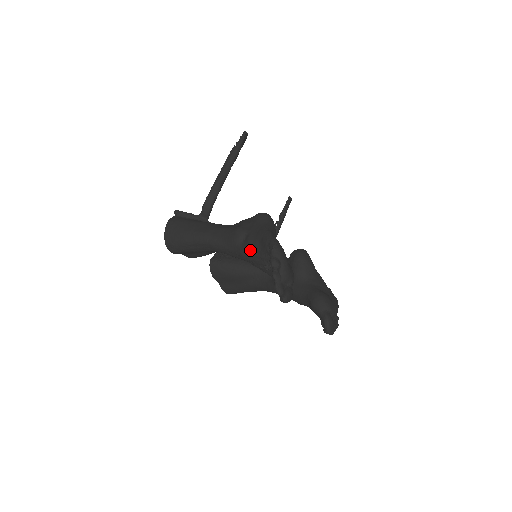
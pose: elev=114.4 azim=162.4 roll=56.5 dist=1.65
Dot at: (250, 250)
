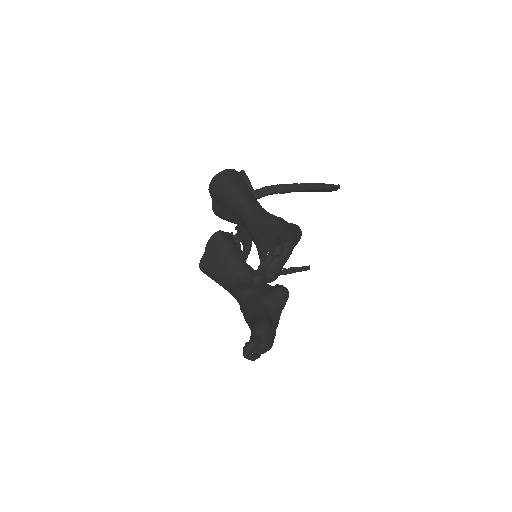
Dot at: (268, 232)
